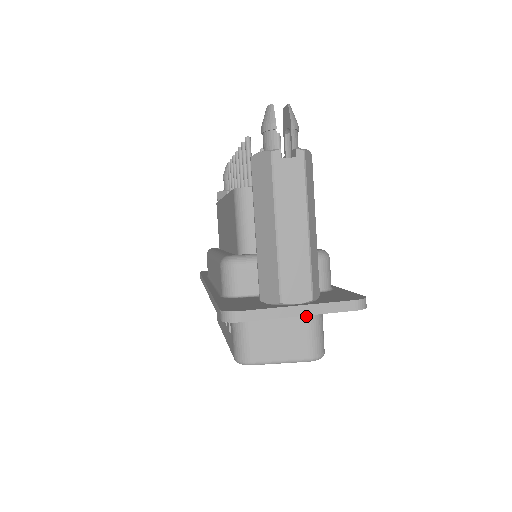
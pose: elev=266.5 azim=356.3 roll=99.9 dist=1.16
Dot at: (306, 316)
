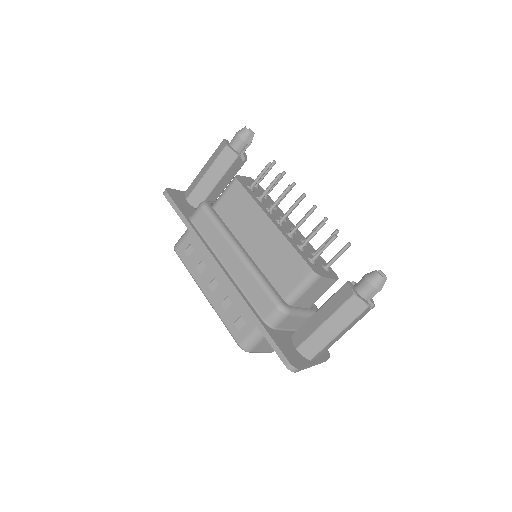
Dot at: occluded
